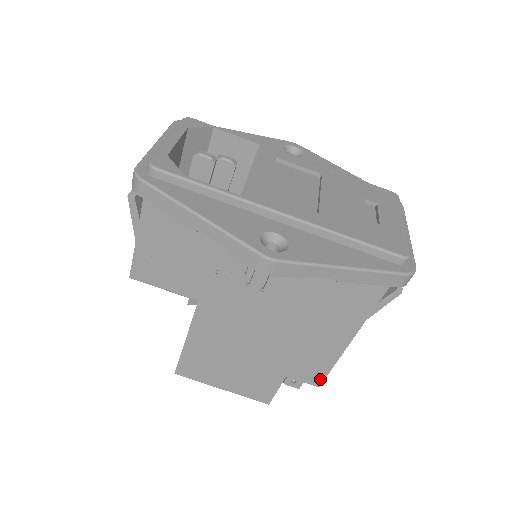
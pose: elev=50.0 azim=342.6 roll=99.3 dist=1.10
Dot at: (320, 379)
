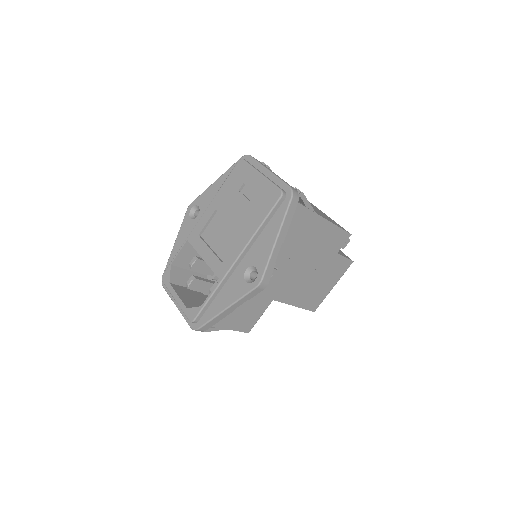
Dot at: (346, 234)
